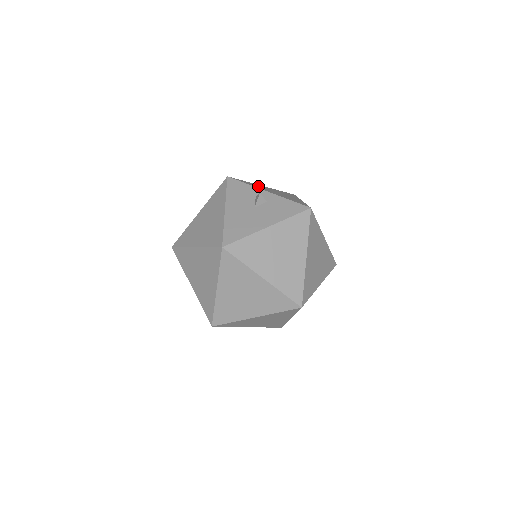
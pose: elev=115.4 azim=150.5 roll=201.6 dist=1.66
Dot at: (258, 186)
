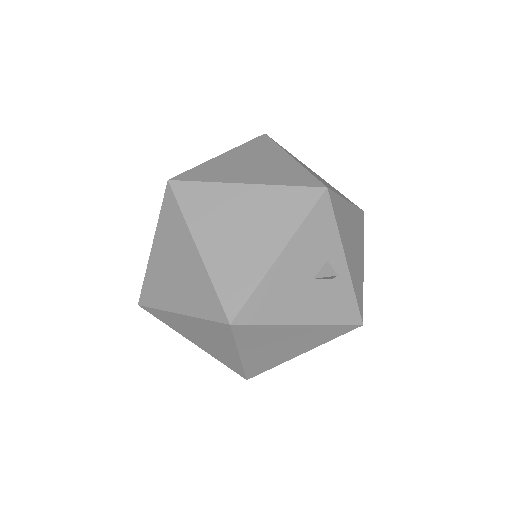
Dot at: (344, 223)
